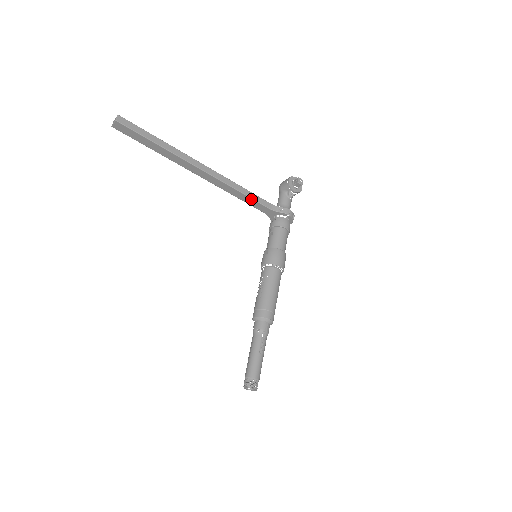
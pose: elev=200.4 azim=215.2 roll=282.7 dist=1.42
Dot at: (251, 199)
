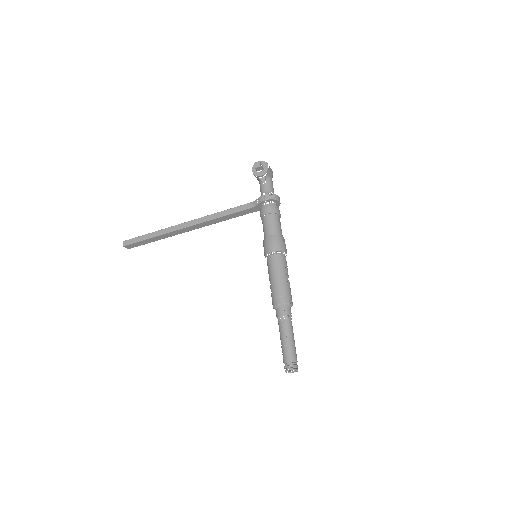
Dot at: (232, 214)
